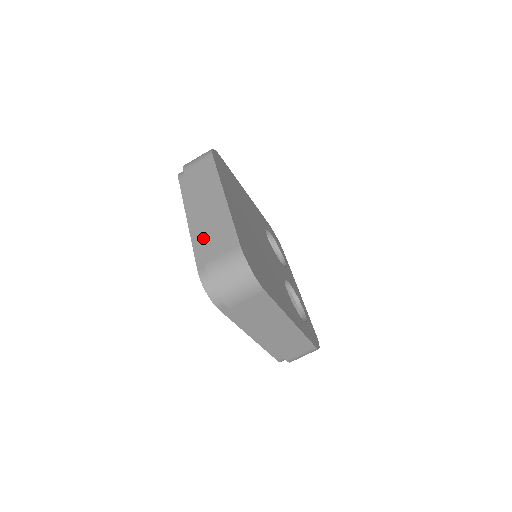
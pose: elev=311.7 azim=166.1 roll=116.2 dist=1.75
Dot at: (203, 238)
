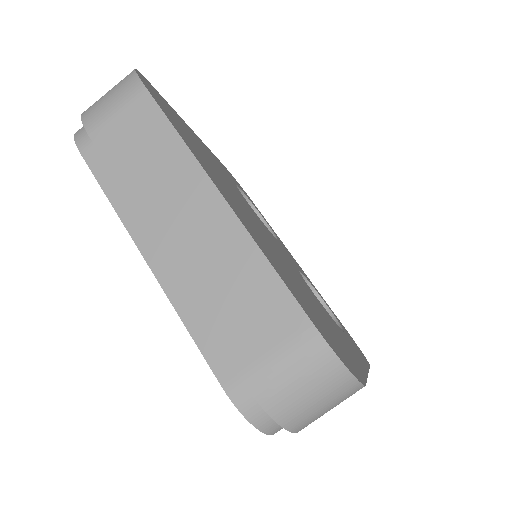
Dot at: (209, 309)
